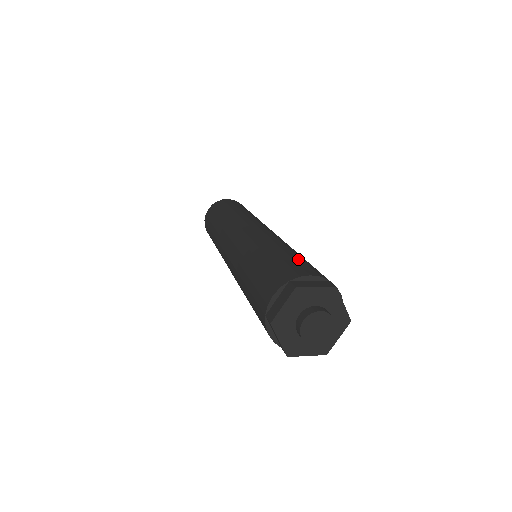
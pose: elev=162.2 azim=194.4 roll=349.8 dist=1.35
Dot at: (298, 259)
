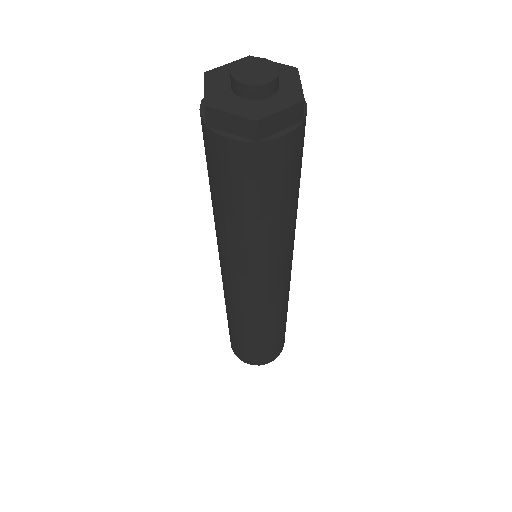
Dot at: occluded
